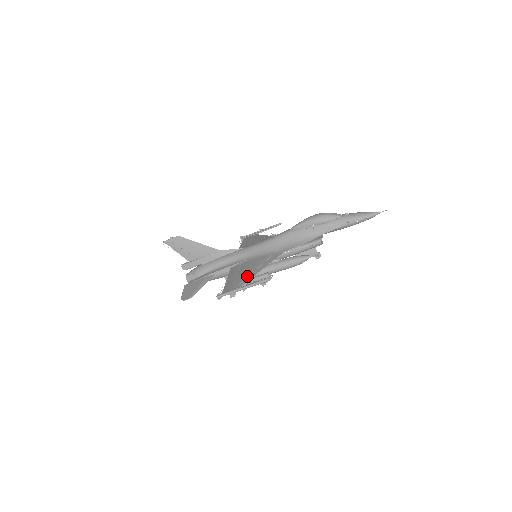
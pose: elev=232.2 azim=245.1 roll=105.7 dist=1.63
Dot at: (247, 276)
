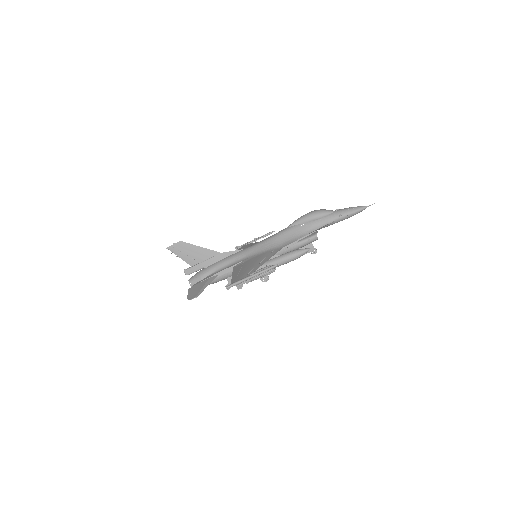
Dot at: (252, 268)
